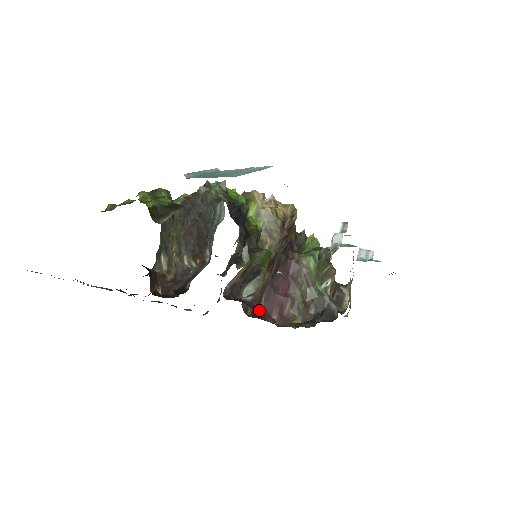
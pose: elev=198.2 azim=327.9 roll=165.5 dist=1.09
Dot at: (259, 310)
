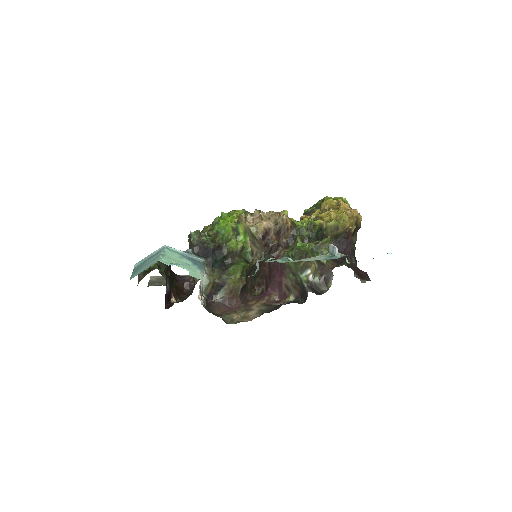
Dot at: (229, 306)
